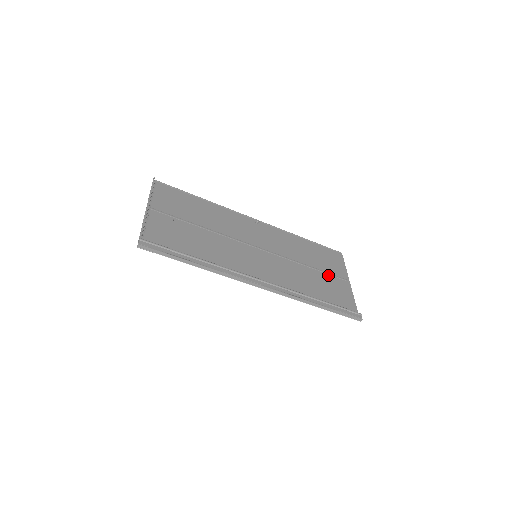
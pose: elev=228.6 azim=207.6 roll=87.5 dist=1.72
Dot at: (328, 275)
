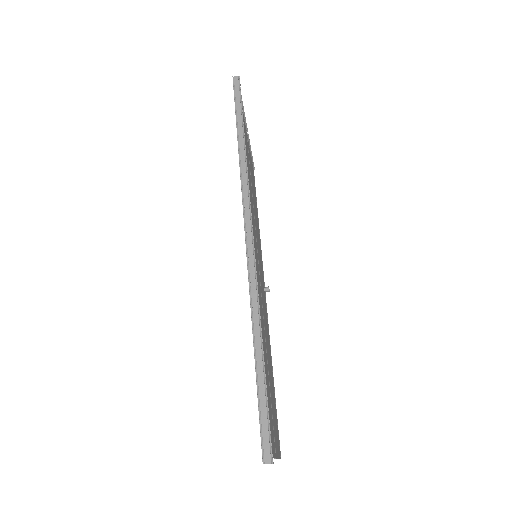
Dot at: occluded
